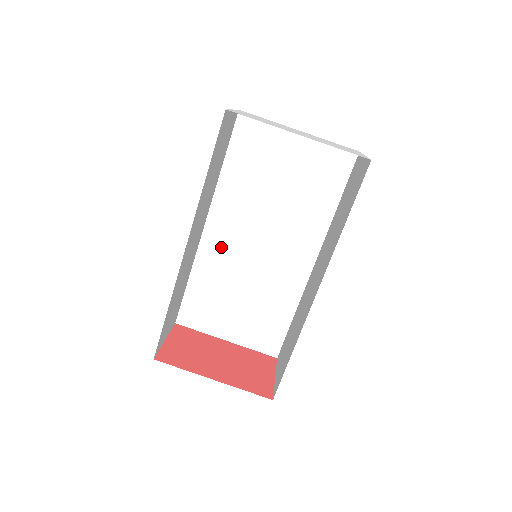
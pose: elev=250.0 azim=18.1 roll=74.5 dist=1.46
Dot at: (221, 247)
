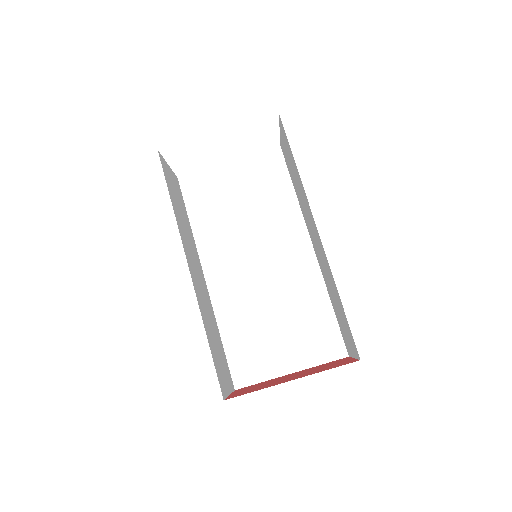
Dot at: (229, 287)
